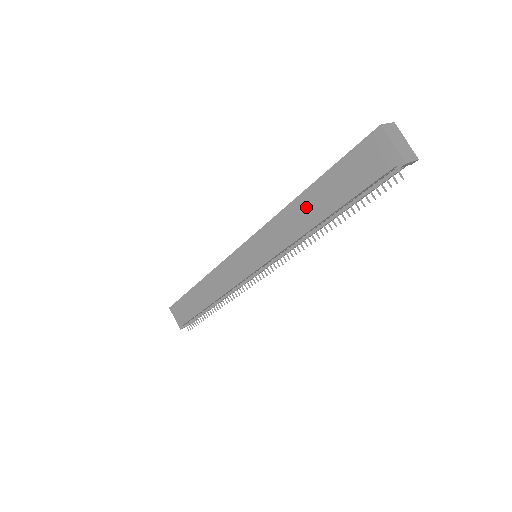
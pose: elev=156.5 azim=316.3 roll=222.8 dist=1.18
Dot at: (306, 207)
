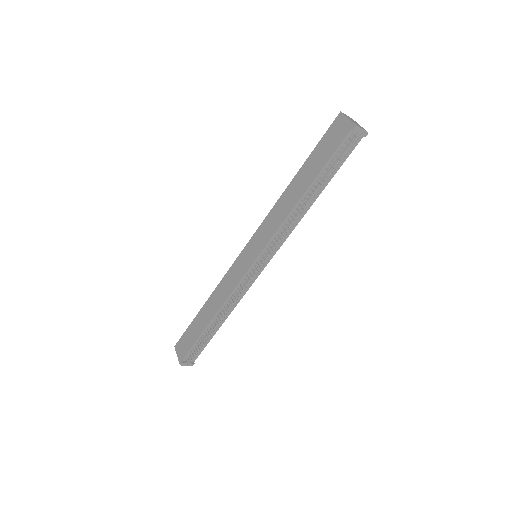
Dot at: (294, 189)
